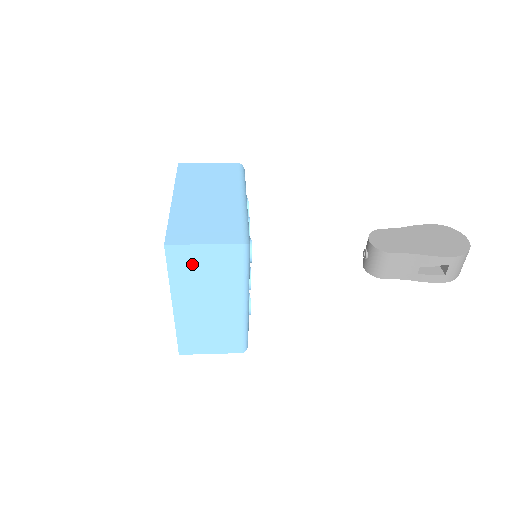
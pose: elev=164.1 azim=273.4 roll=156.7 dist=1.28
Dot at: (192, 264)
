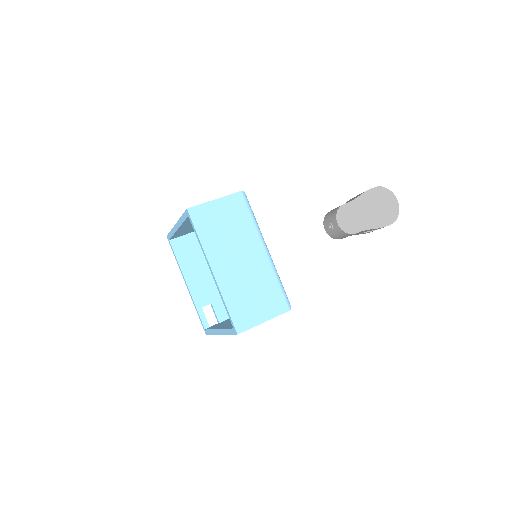
Dot at: occluded
